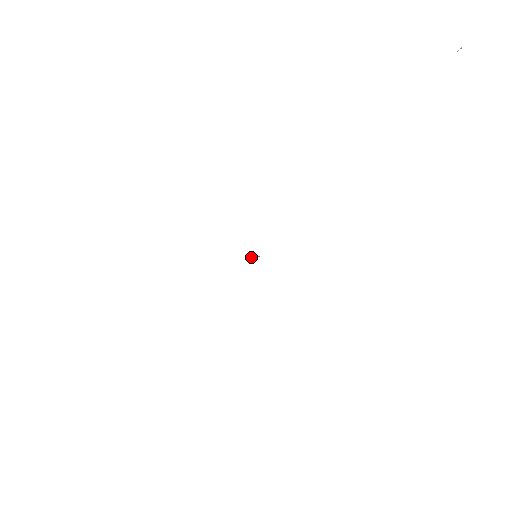
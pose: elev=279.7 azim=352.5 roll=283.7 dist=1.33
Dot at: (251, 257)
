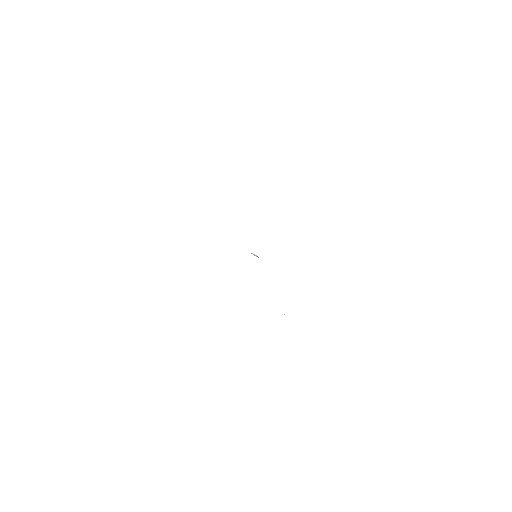
Dot at: (253, 254)
